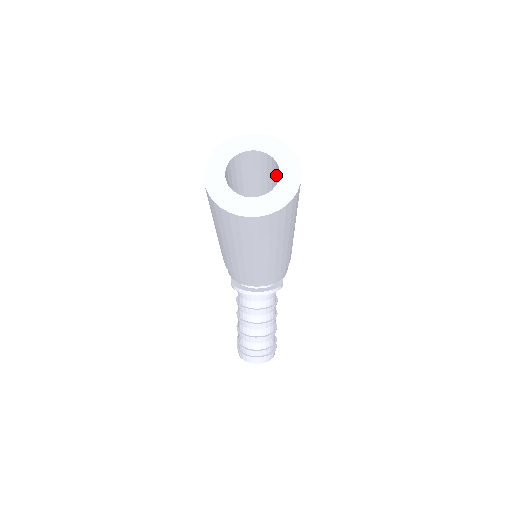
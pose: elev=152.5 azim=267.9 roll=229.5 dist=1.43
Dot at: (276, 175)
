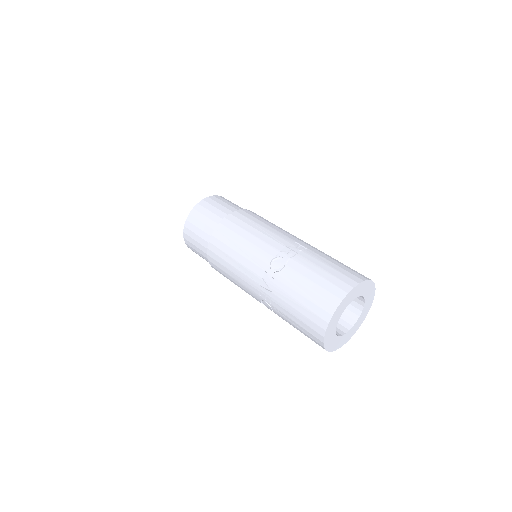
Dot at: occluded
